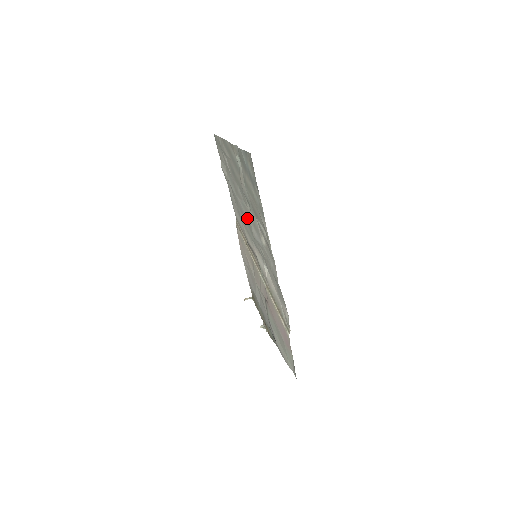
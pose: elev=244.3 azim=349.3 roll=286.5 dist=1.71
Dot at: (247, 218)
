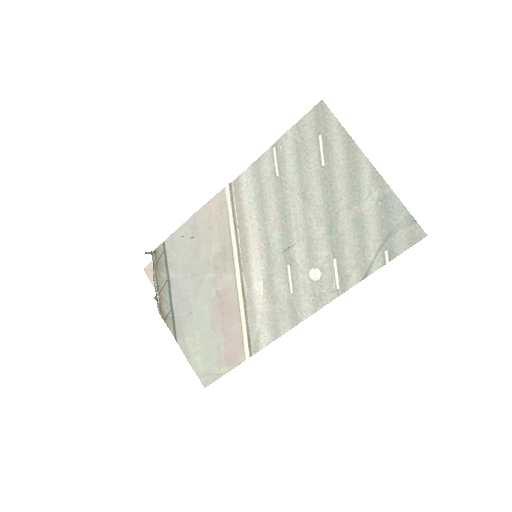
Dot at: (297, 227)
